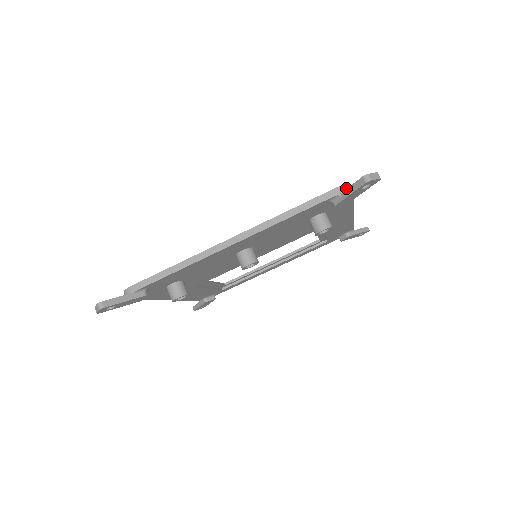
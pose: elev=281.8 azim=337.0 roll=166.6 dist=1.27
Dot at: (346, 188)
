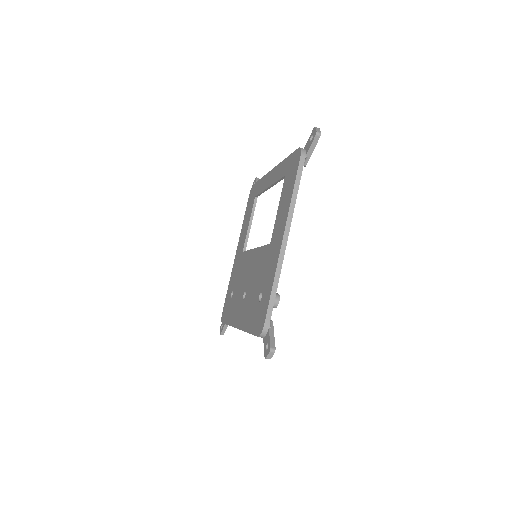
Dot at: (263, 335)
